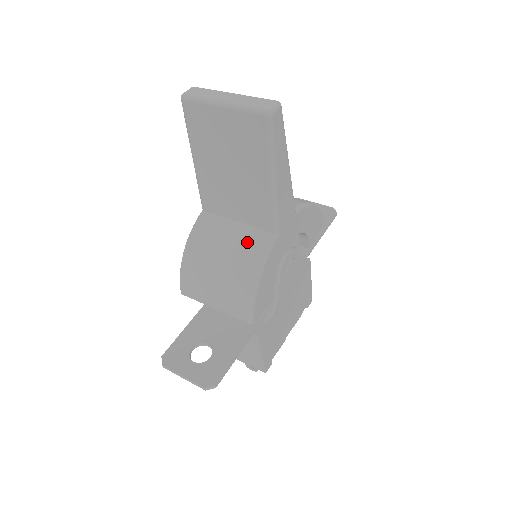
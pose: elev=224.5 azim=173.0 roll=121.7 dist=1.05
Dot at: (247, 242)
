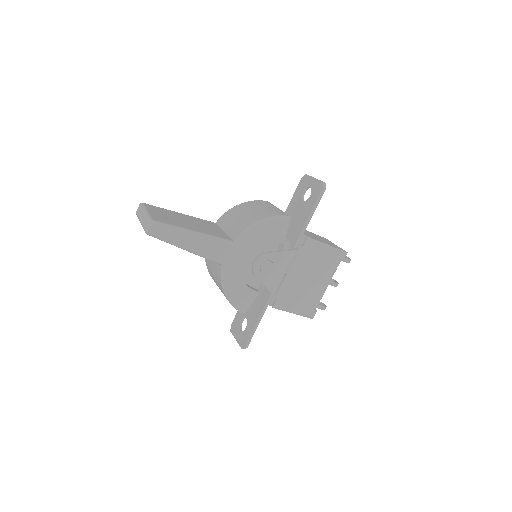
Dot at: (216, 271)
